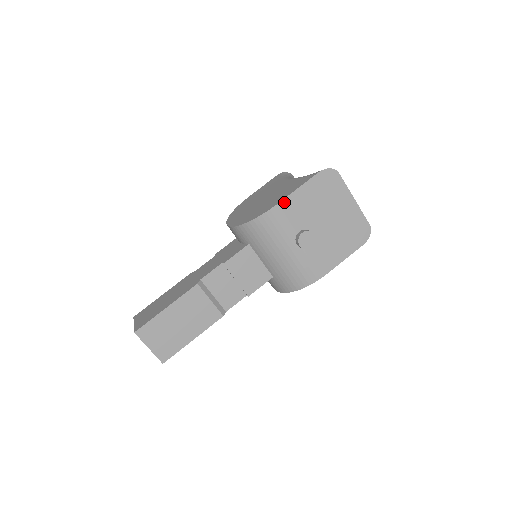
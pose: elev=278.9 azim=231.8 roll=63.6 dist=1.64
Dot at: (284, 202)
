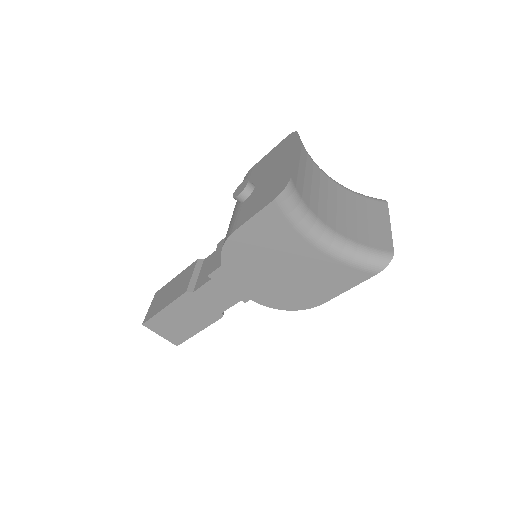
Dot at: (331, 297)
